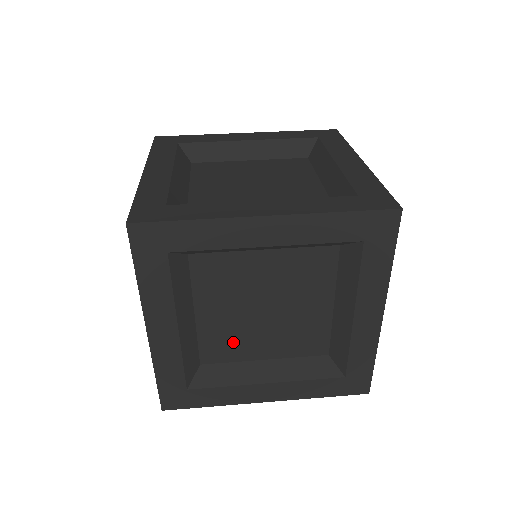
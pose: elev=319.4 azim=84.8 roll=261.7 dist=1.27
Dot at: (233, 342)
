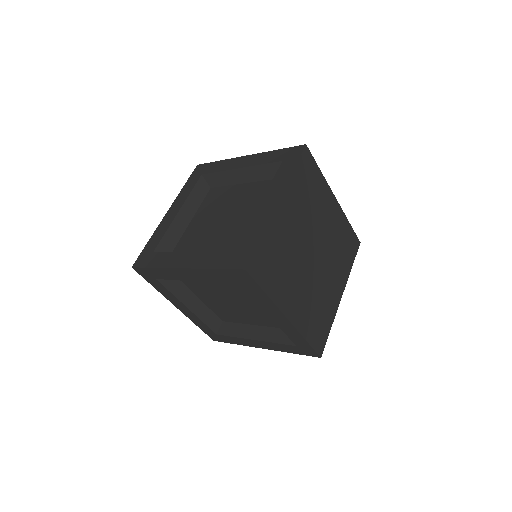
Dot at: (197, 238)
